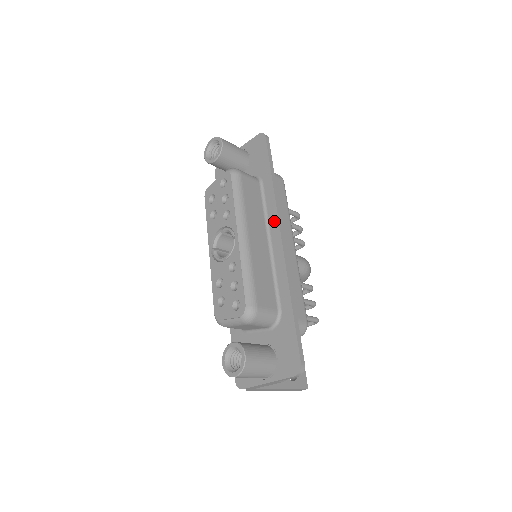
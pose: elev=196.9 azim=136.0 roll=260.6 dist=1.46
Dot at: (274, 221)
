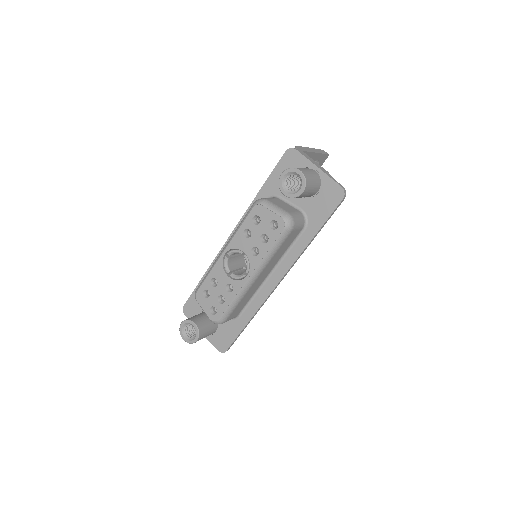
Dot at: (285, 267)
